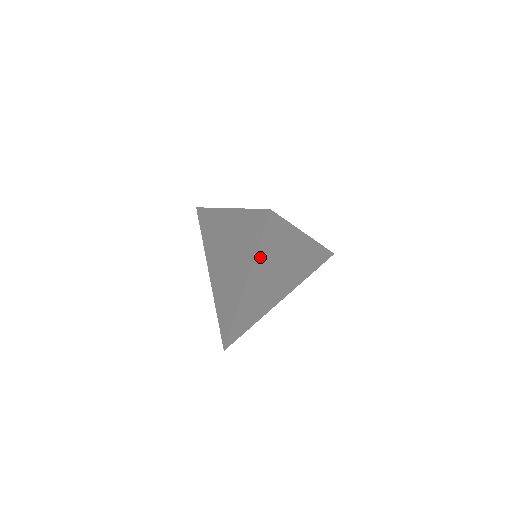
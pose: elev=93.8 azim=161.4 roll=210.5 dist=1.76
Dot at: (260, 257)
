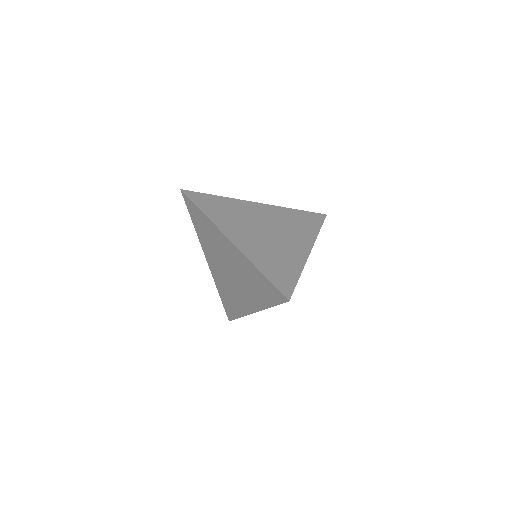
Dot at: occluded
